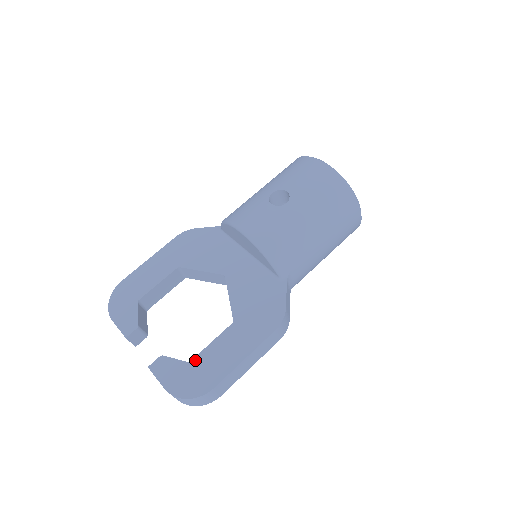
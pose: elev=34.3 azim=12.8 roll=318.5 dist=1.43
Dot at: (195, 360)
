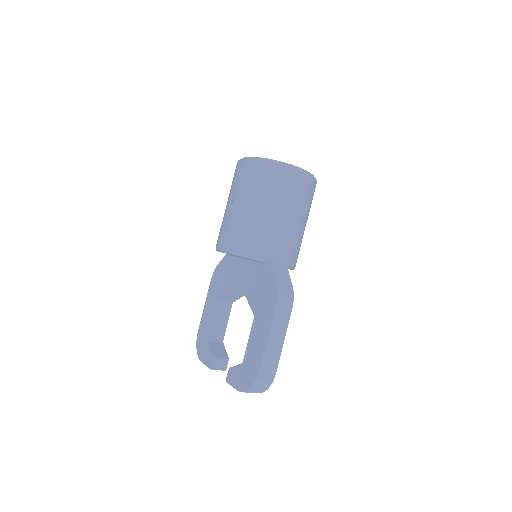
Dot at: (244, 359)
